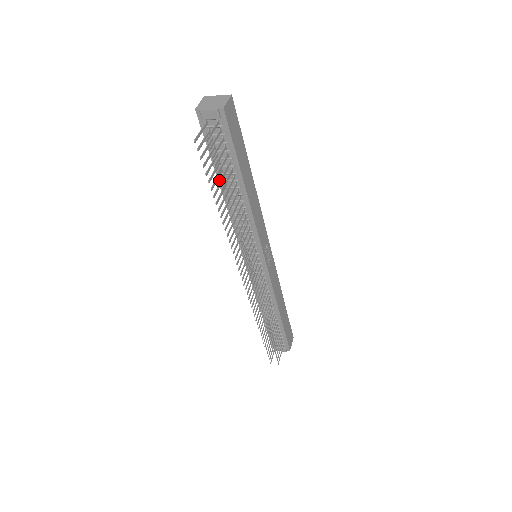
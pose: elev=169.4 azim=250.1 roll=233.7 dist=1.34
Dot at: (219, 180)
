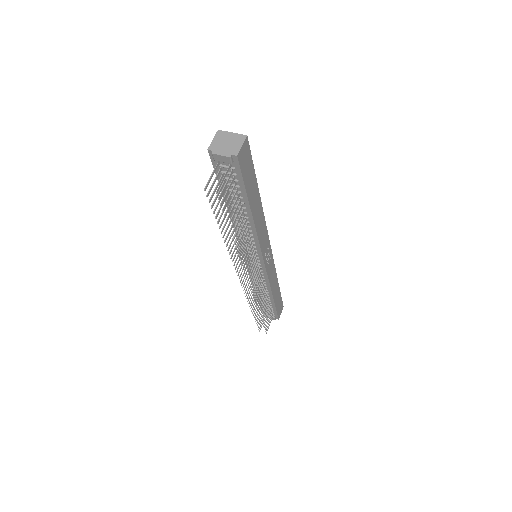
Dot at: (226, 219)
